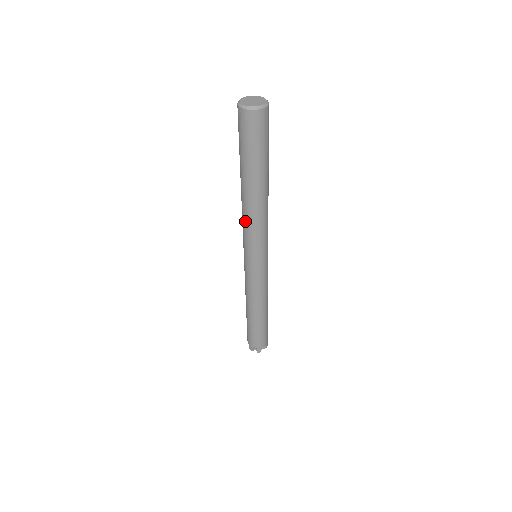
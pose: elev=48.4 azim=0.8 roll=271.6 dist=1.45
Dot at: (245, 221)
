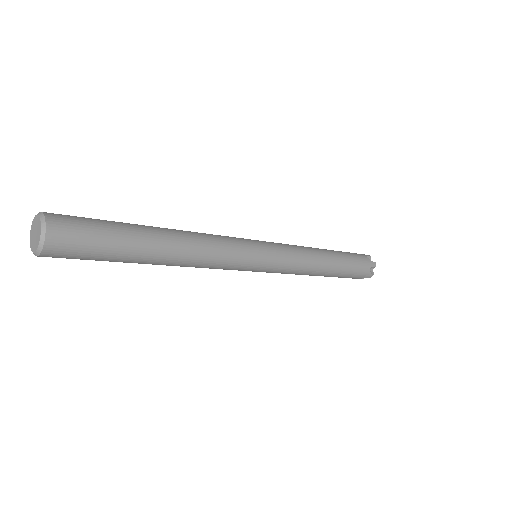
Dot at: occluded
